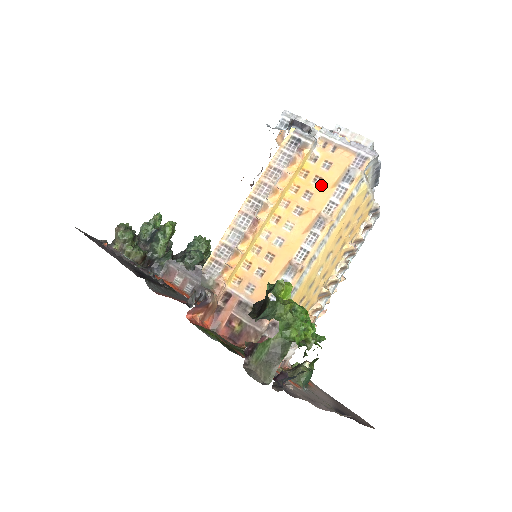
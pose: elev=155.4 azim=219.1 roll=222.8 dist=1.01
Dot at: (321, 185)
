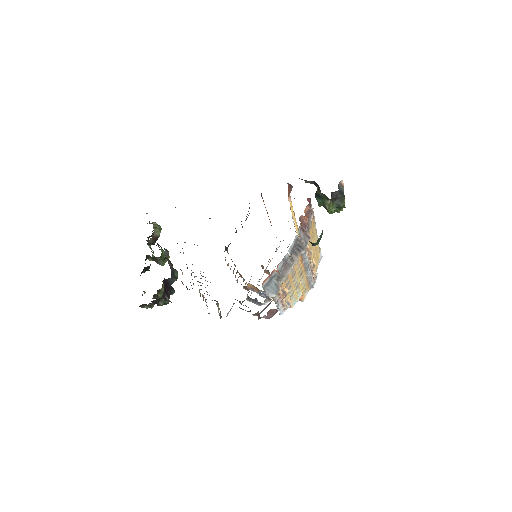
Dot at: occluded
